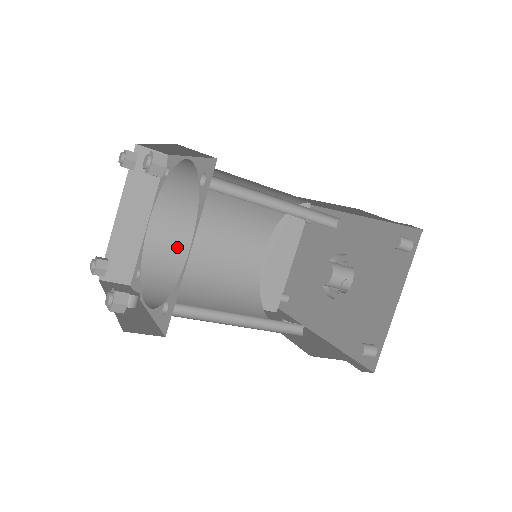
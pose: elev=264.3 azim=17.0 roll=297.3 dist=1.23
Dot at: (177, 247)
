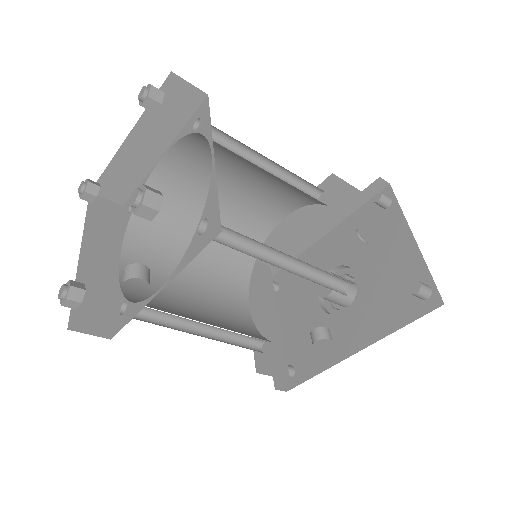
Dot at: occluded
